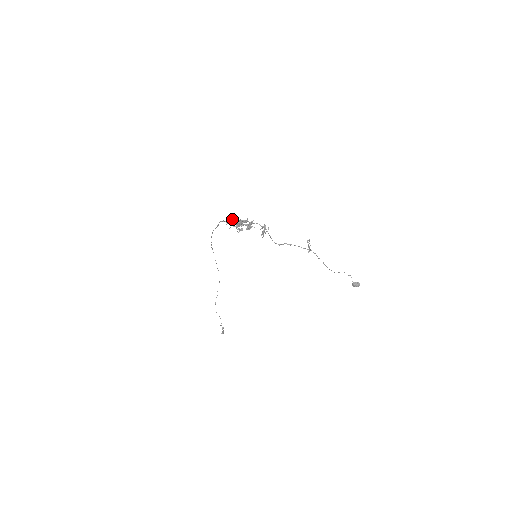
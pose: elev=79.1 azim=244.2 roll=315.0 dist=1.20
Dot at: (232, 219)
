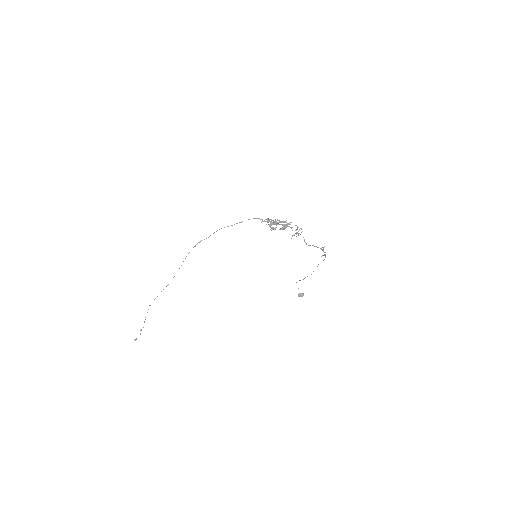
Dot at: occluded
